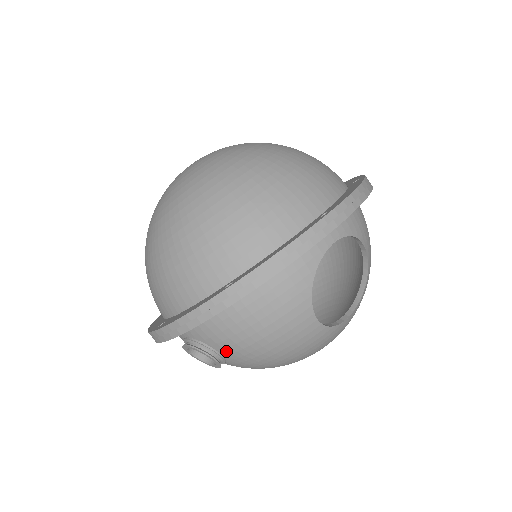
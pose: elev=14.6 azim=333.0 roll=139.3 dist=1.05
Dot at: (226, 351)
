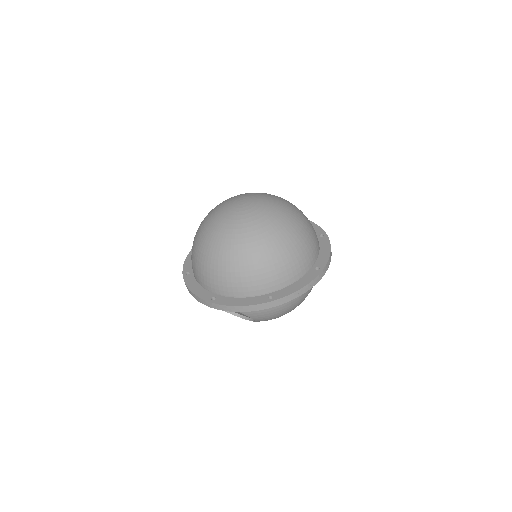
Dot at: occluded
